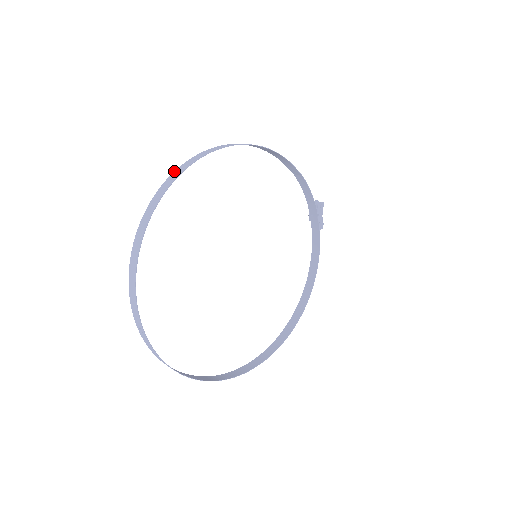
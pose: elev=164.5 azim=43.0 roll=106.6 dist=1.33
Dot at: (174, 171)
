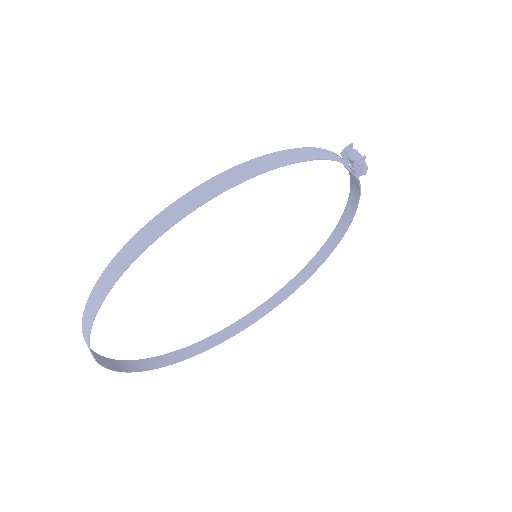
Dot at: (95, 284)
